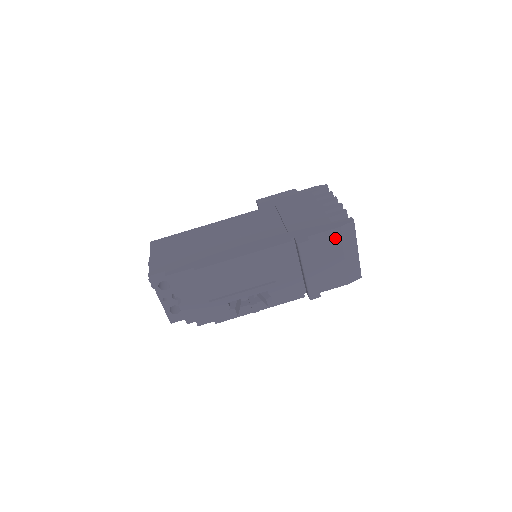
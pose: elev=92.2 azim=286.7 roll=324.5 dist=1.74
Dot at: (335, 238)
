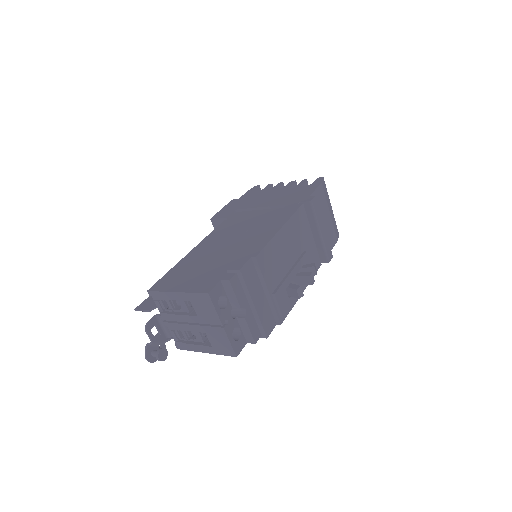
Dot at: (322, 195)
